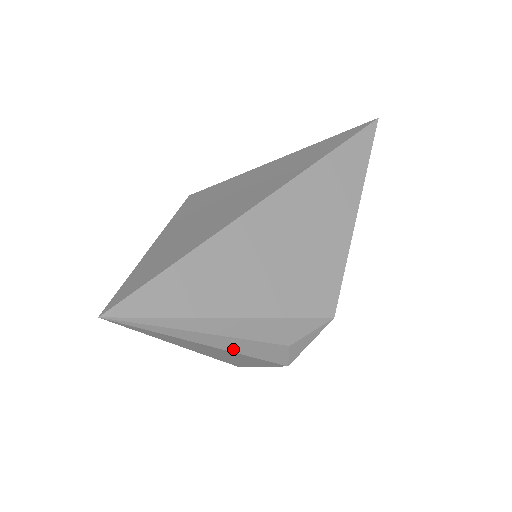
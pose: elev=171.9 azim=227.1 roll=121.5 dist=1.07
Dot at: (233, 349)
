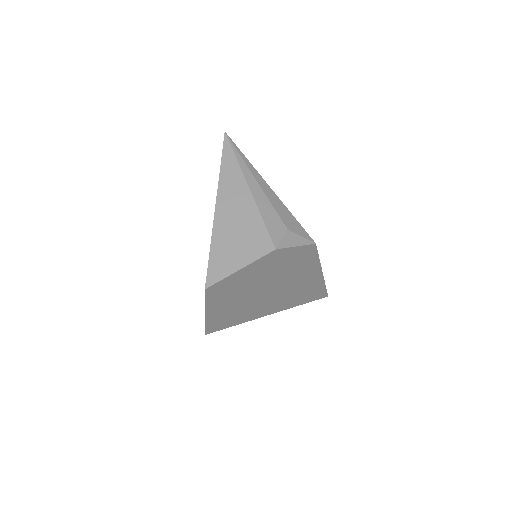
Dot at: (258, 202)
